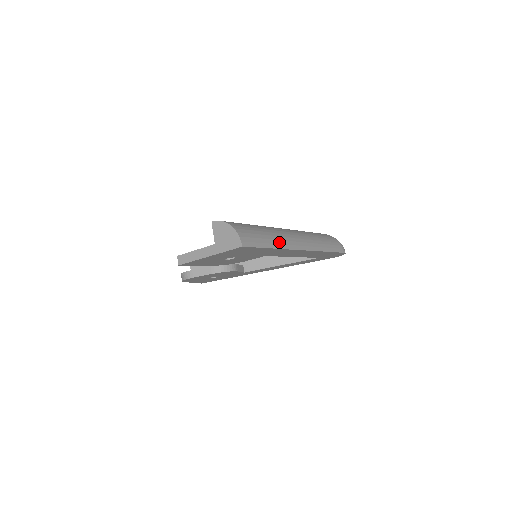
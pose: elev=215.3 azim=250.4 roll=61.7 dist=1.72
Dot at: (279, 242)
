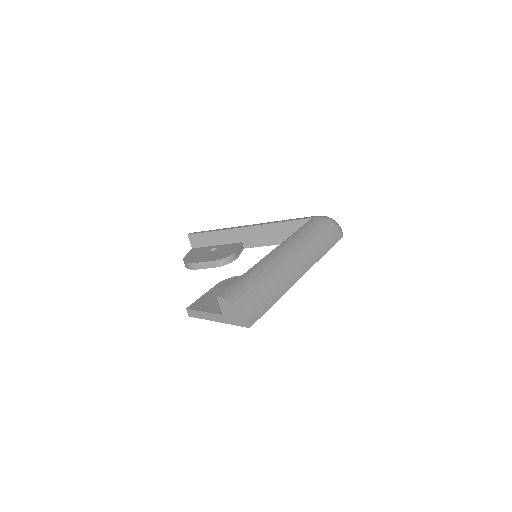
Dot at: (281, 289)
